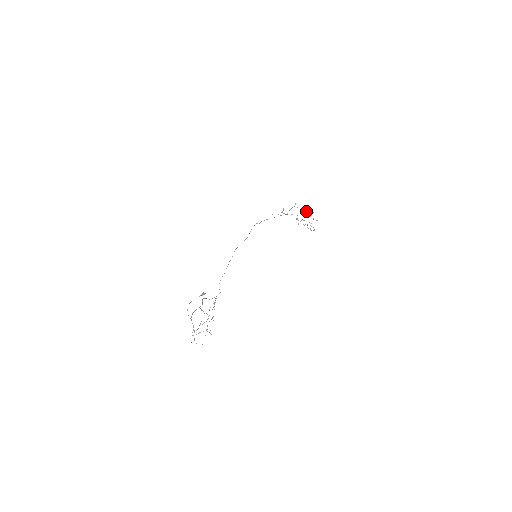
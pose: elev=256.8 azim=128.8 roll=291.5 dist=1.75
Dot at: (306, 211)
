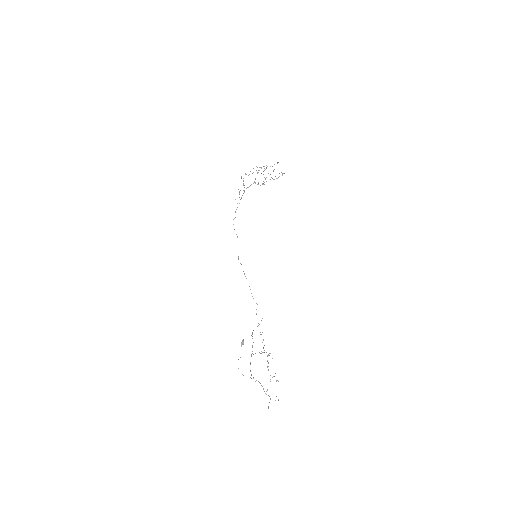
Dot at: (259, 167)
